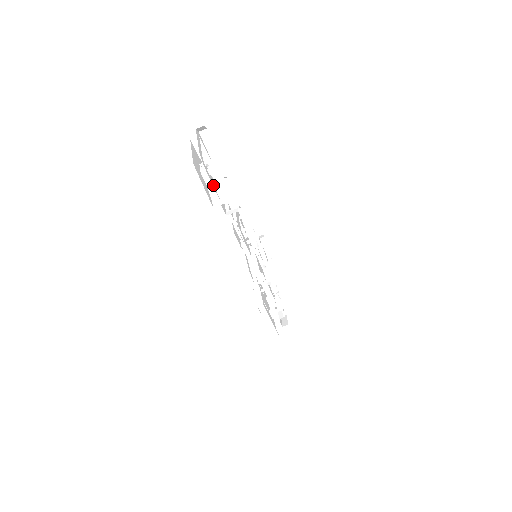
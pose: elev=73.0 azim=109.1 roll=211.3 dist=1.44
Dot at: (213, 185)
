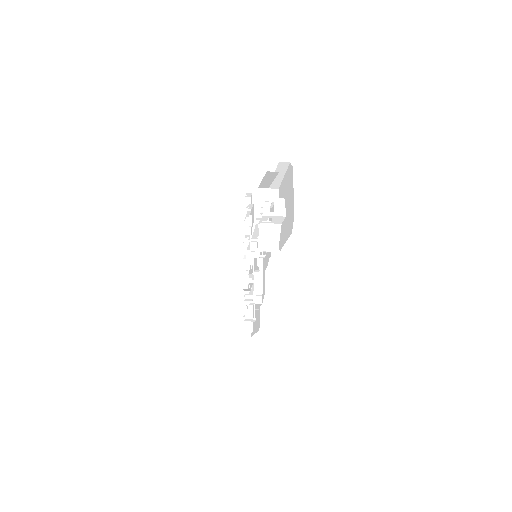
Dot at: occluded
